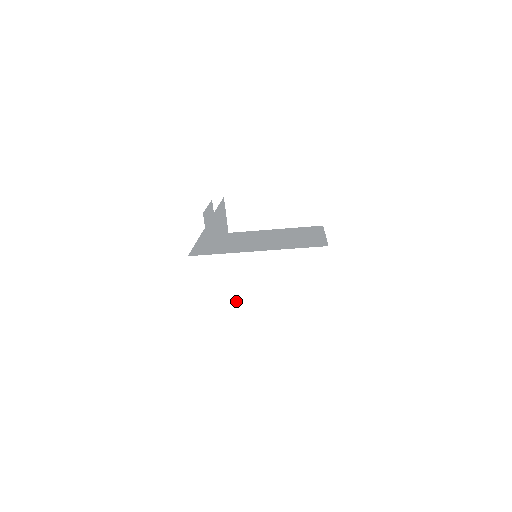
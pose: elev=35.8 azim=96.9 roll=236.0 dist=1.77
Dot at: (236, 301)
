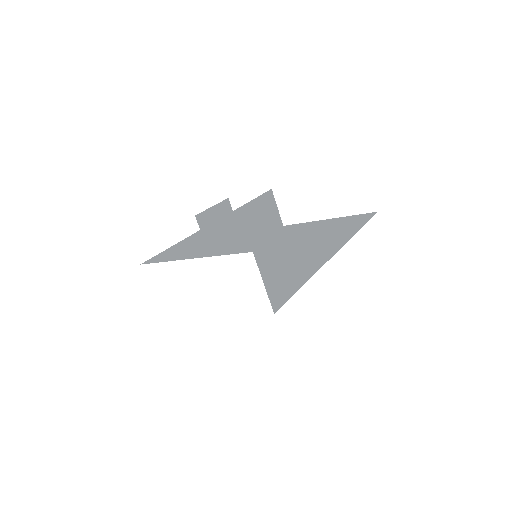
Dot at: (186, 308)
